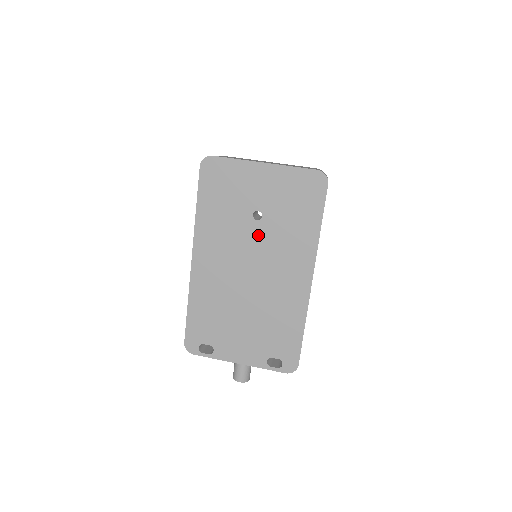
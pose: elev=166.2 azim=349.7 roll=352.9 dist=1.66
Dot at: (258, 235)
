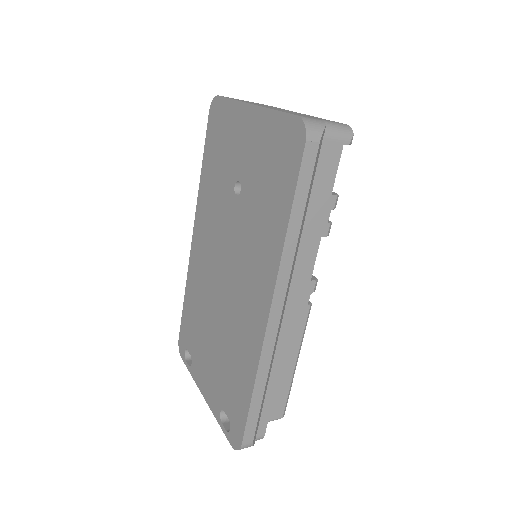
Dot at: (235, 219)
